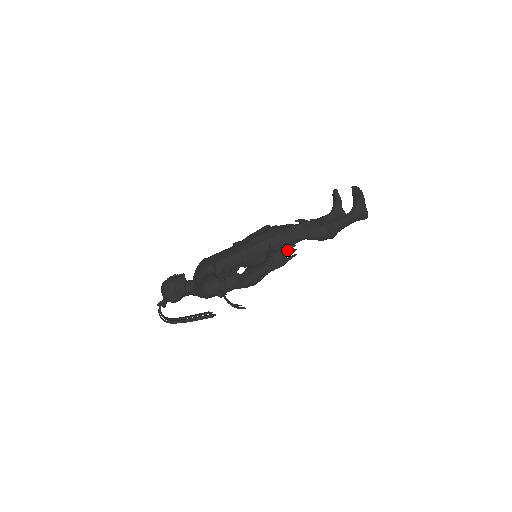
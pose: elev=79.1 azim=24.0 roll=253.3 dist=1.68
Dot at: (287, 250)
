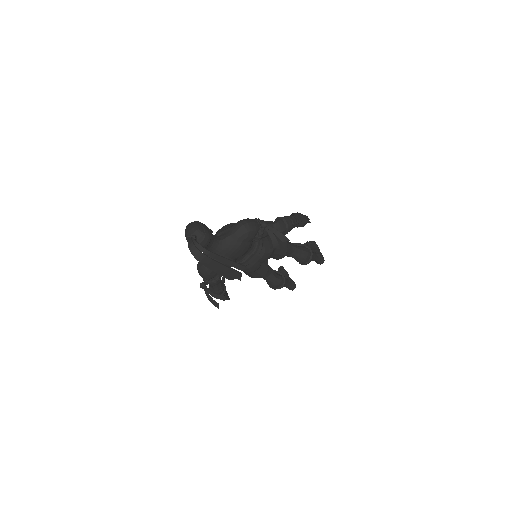
Dot at: (304, 215)
